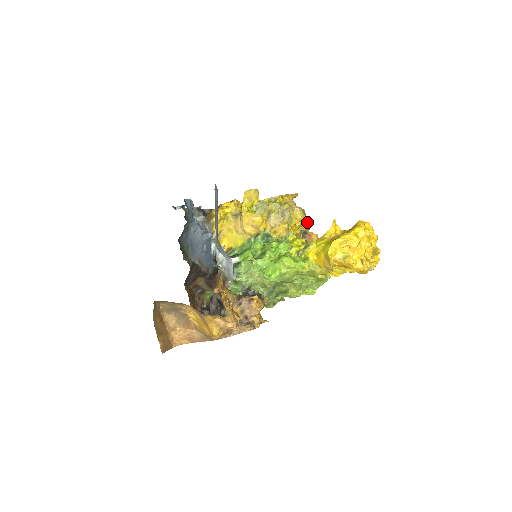
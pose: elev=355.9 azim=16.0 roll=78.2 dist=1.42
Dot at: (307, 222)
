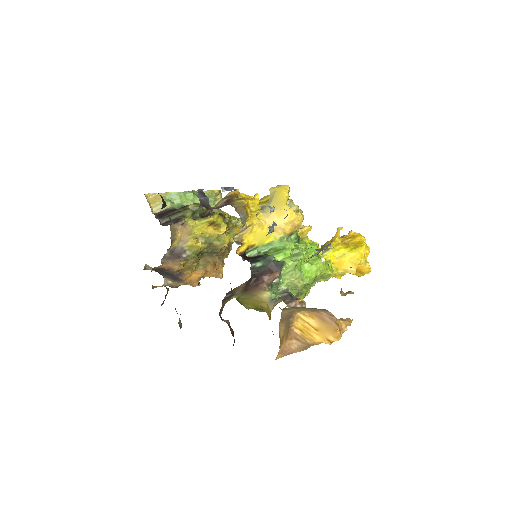
Dot at: occluded
